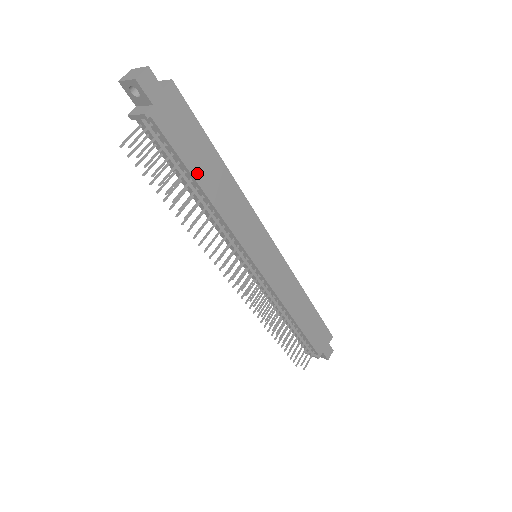
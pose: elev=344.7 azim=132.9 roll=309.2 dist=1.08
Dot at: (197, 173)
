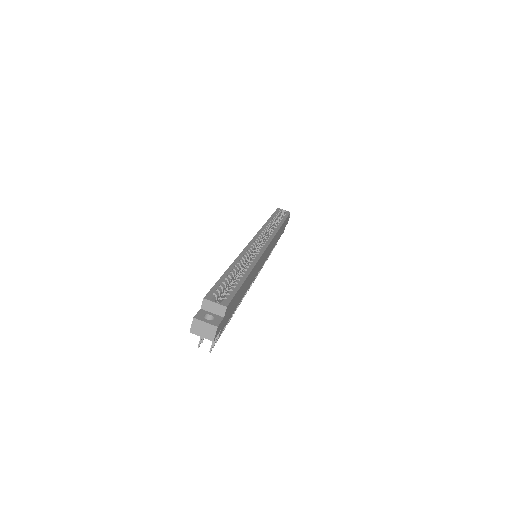
Dot at: (238, 303)
